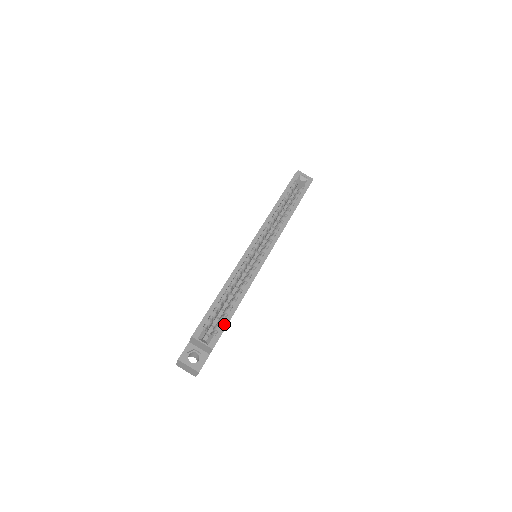
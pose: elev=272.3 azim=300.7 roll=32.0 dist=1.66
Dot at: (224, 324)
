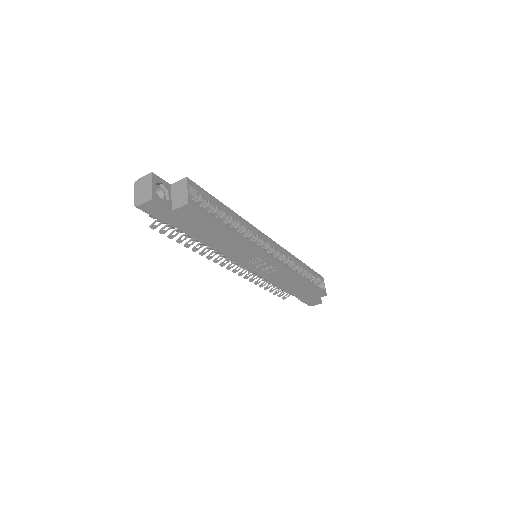
Dot at: (211, 215)
